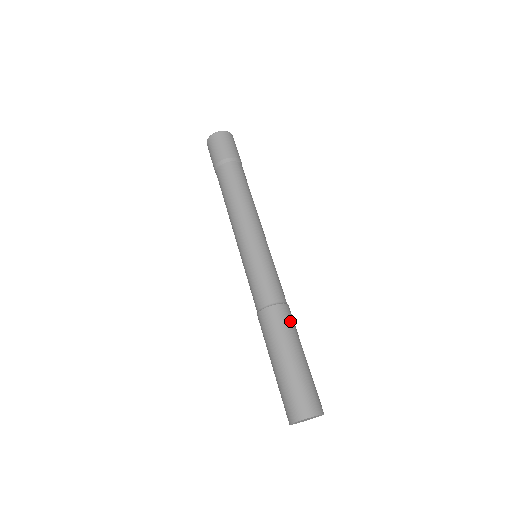
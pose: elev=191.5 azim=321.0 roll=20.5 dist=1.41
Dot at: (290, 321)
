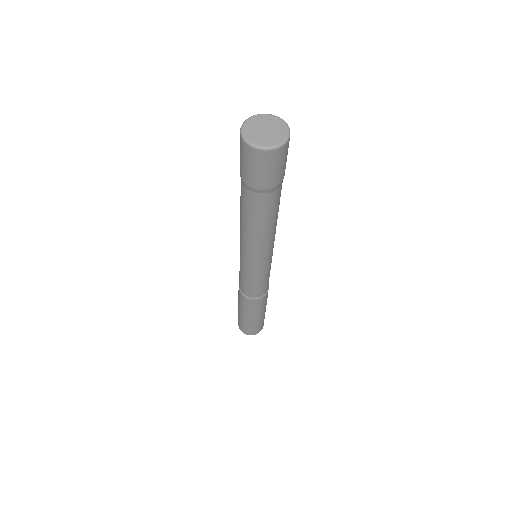
Dot at: (253, 306)
